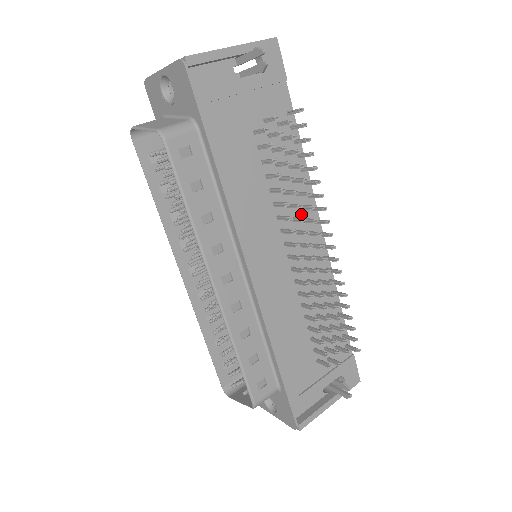
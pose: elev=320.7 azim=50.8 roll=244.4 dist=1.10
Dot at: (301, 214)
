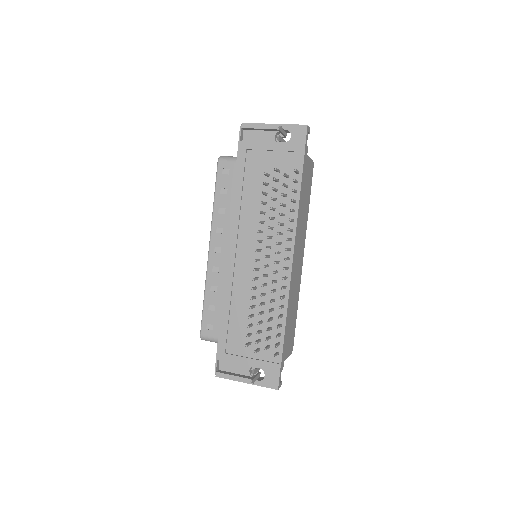
Dot at: (280, 239)
